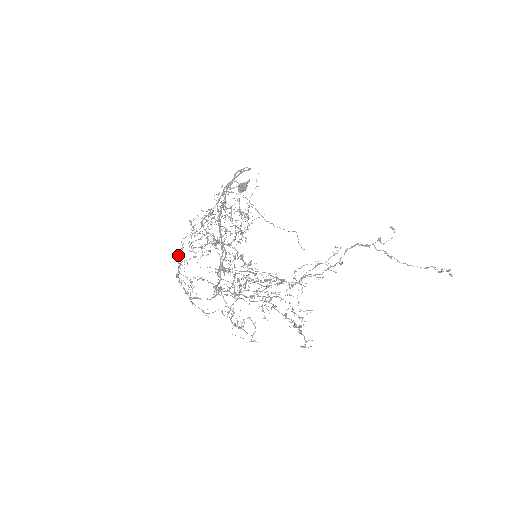
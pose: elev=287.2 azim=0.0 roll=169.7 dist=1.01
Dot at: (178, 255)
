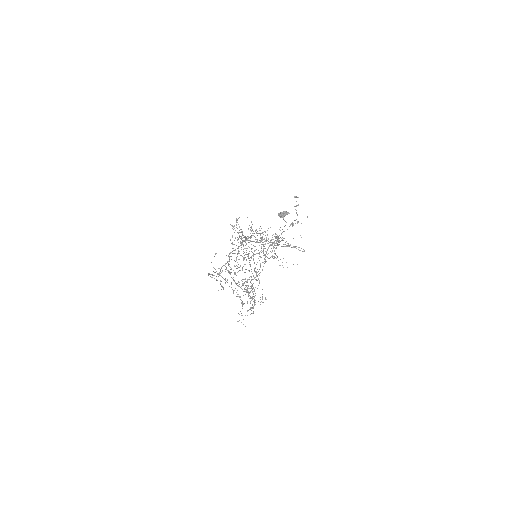
Dot at: (228, 265)
